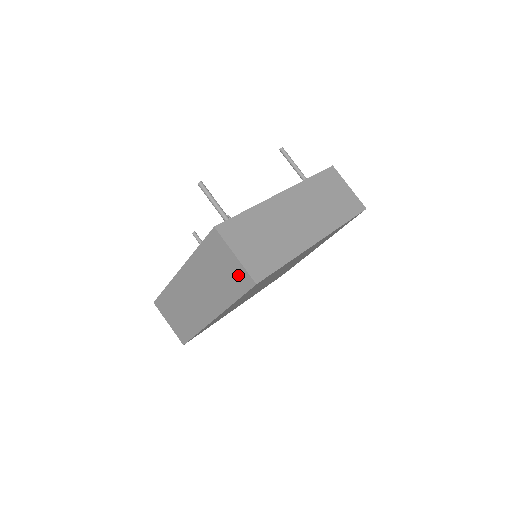
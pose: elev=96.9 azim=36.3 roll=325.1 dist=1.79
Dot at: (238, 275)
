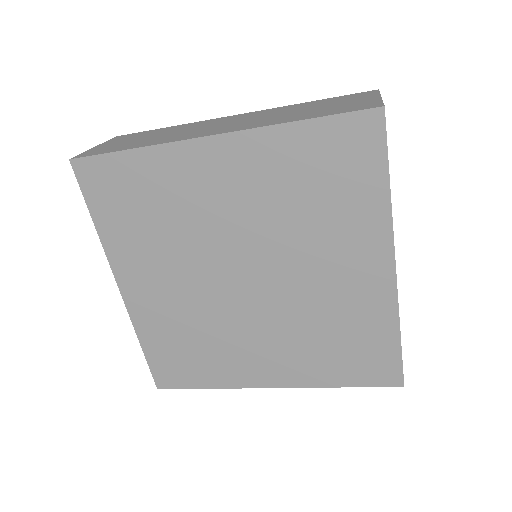
Dot at: occluded
